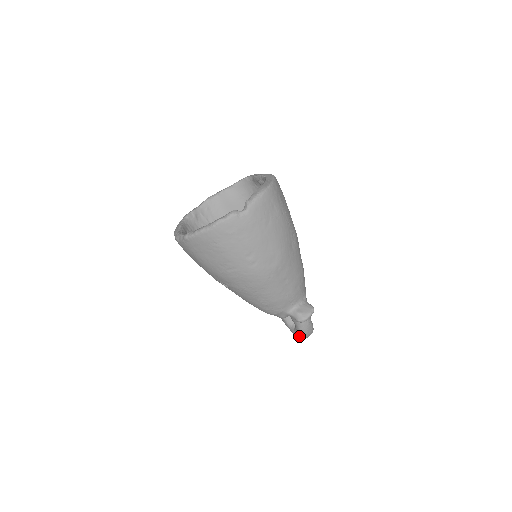
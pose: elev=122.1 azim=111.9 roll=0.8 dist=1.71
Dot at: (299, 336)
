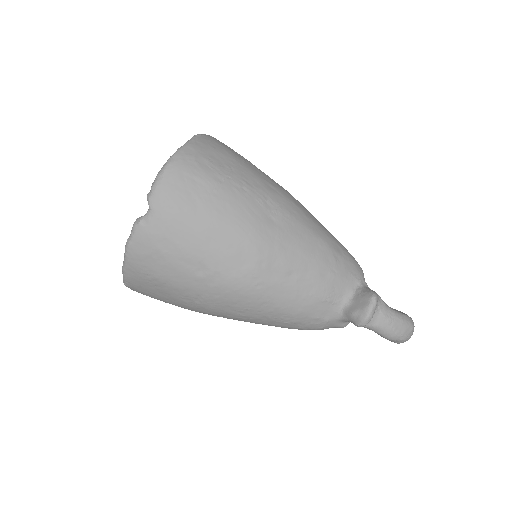
Dot at: occluded
